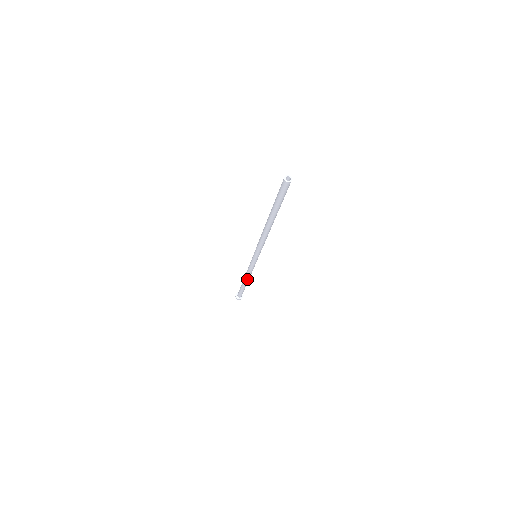
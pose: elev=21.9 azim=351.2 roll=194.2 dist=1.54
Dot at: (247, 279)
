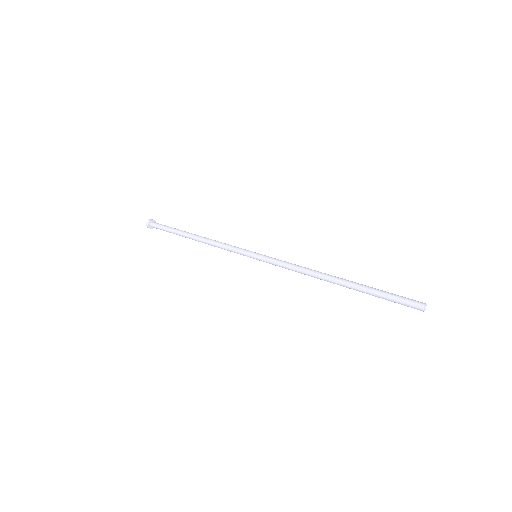
Dot at: (201, 241)
